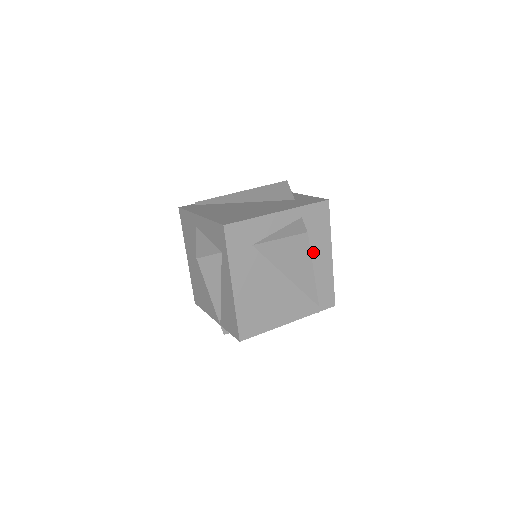
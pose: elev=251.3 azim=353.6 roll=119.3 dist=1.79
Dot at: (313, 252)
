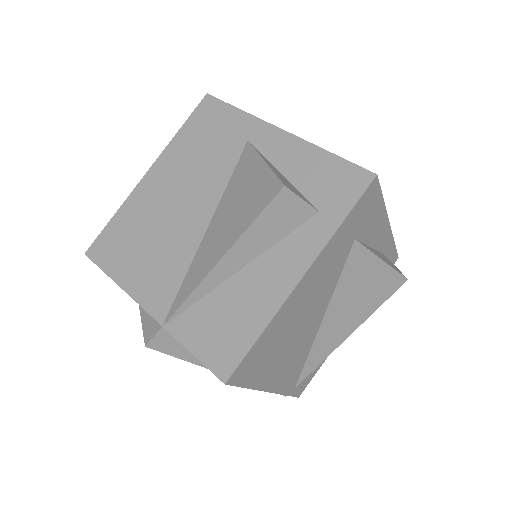
Dot at: occluded
